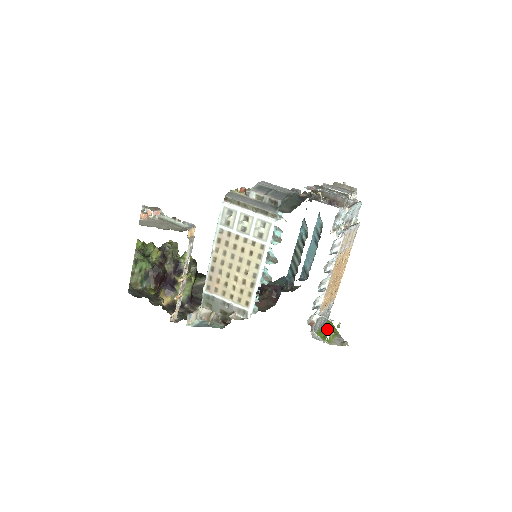
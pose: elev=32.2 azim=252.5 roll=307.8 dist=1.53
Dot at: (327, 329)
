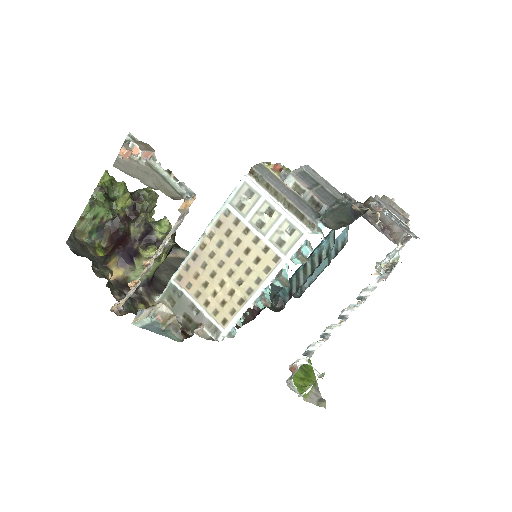
Dot at: (305, 373)
